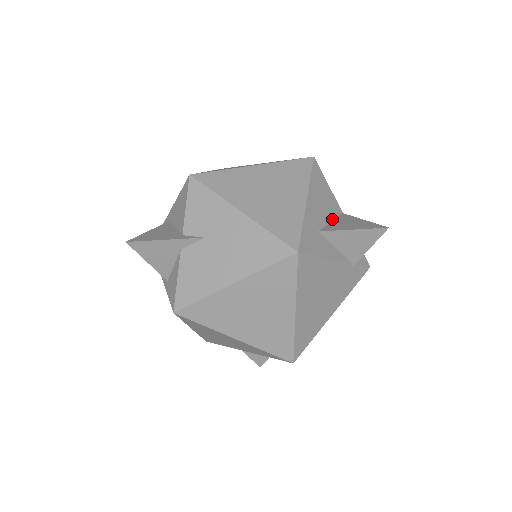
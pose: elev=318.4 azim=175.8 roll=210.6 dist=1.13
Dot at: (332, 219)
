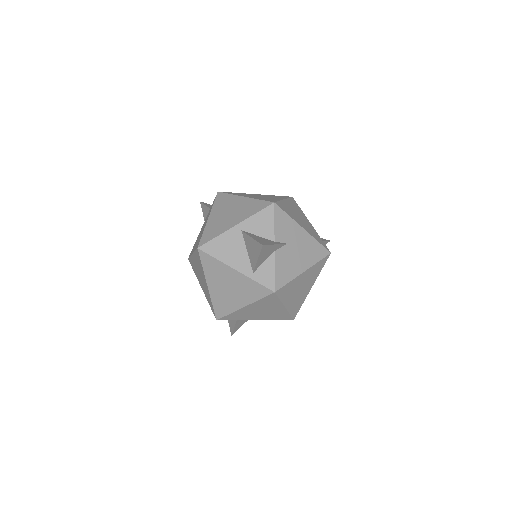
Dot at: occluded
